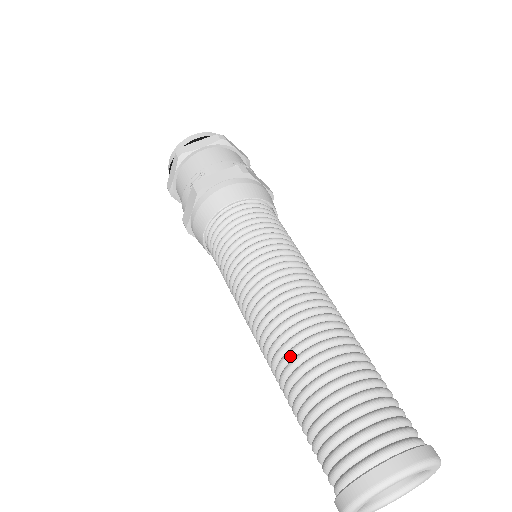
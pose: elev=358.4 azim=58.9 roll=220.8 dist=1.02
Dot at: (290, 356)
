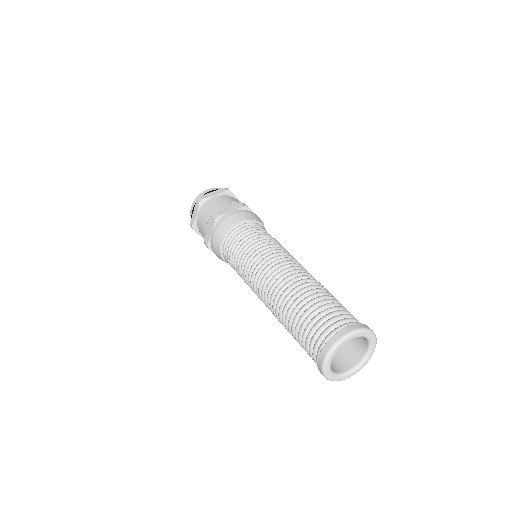
Dot at: (308, 280)
